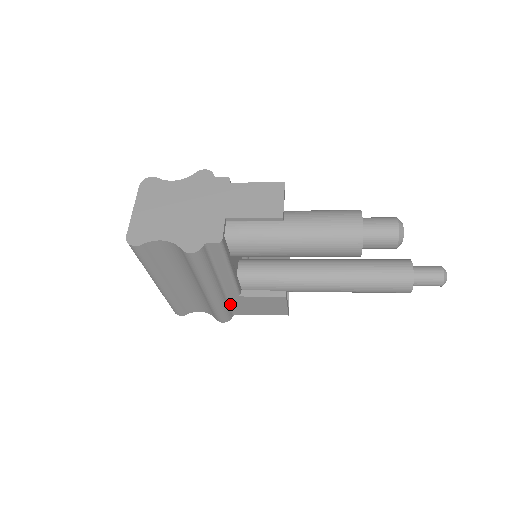
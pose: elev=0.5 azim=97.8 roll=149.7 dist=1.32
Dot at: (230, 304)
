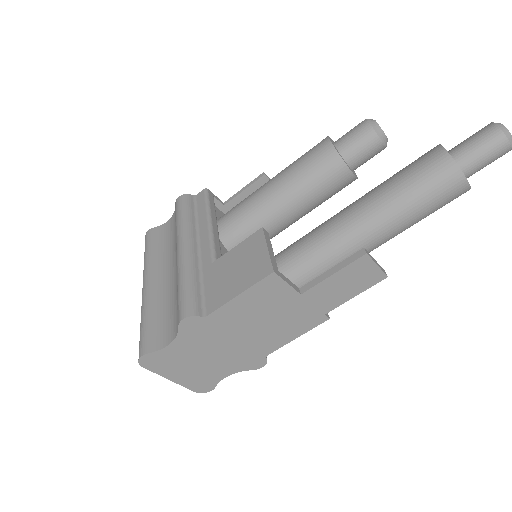
Dot at: (203, 289)
